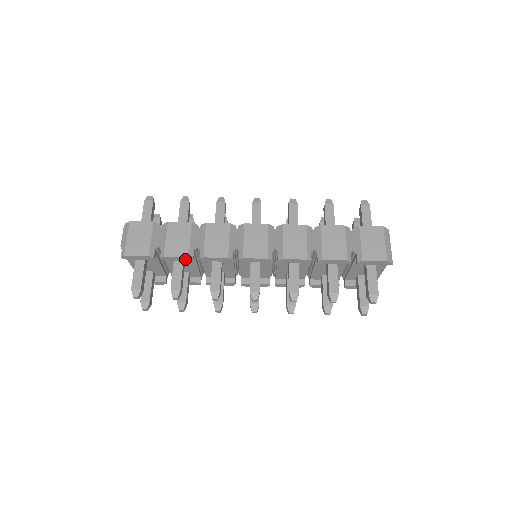
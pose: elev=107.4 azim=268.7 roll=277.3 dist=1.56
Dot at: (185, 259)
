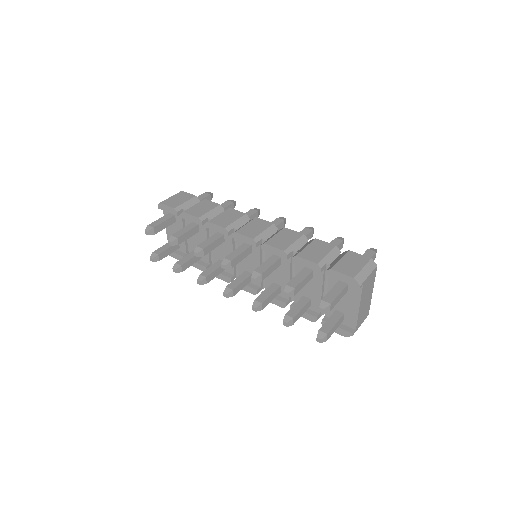
Dot at: (196, 221)
